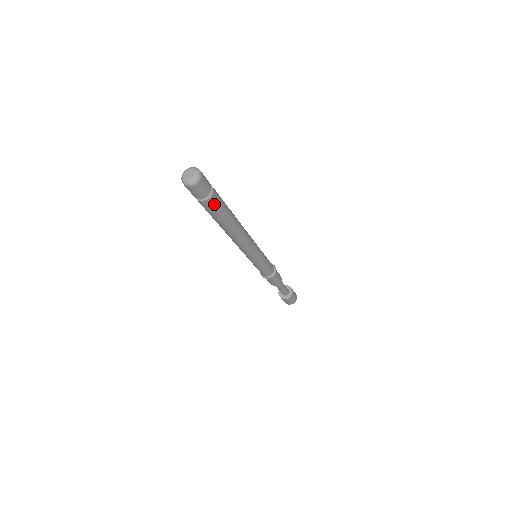
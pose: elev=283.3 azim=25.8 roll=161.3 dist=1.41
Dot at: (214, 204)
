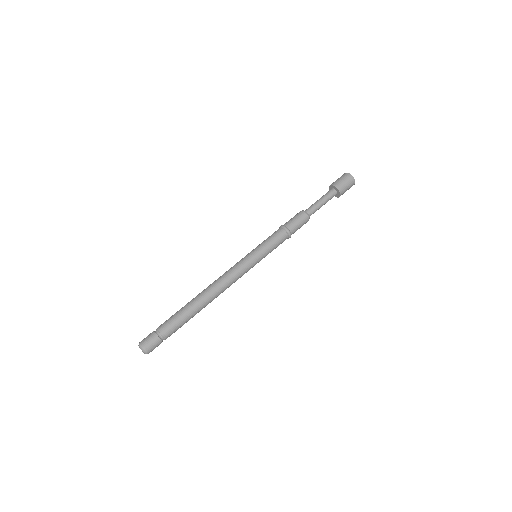
Dot at: (172, 331)
